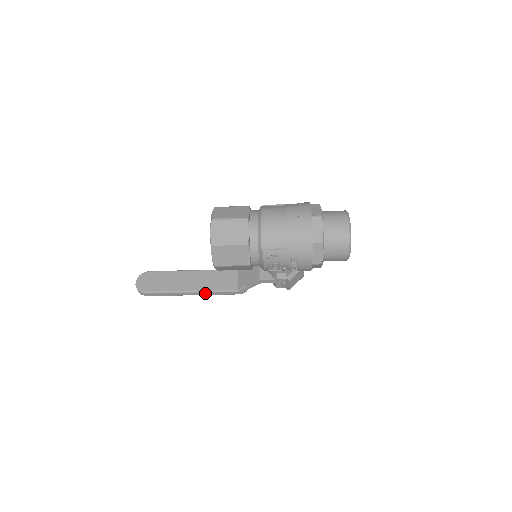
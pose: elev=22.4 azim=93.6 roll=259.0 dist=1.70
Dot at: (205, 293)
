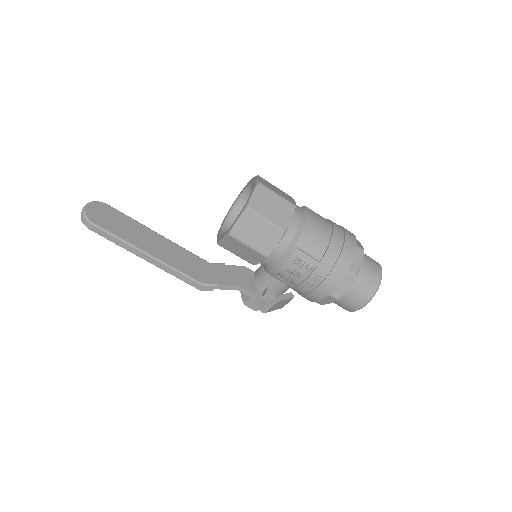
Dot at: (163, 266)
